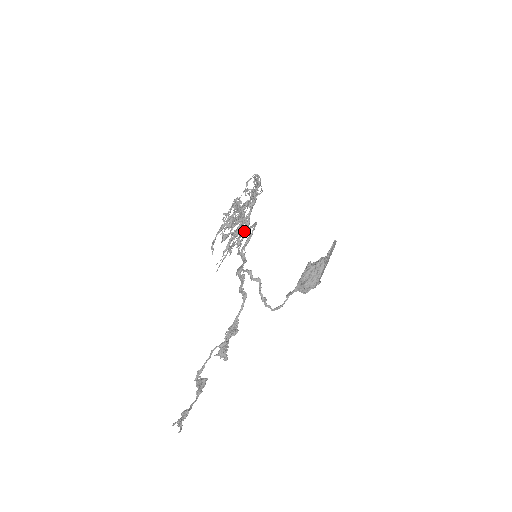
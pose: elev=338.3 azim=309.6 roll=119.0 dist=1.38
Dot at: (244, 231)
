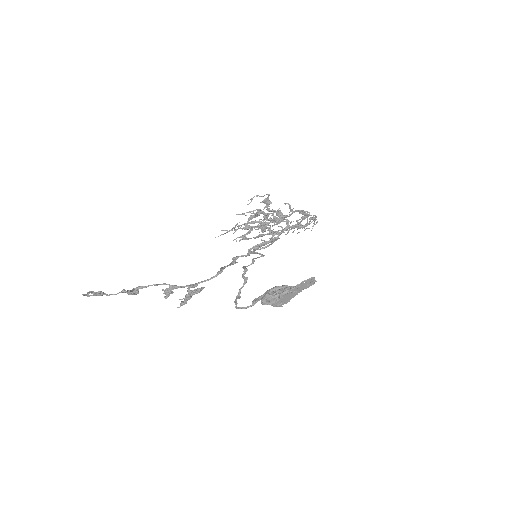
Dot at: (269, 242)
